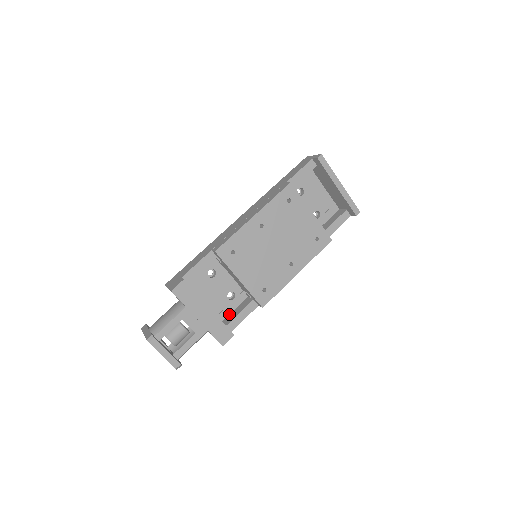
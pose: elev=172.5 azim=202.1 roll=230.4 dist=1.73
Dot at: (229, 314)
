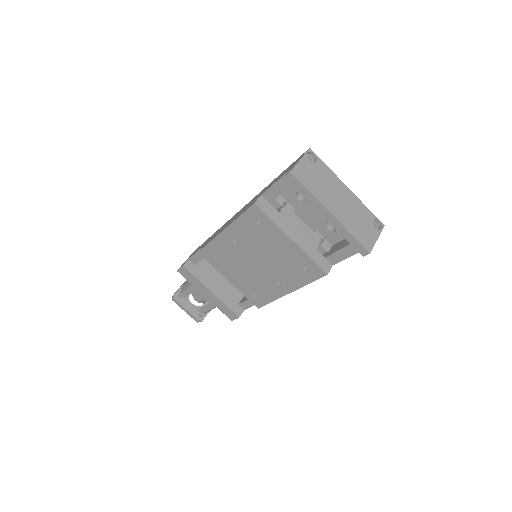
Dot at: occluded
